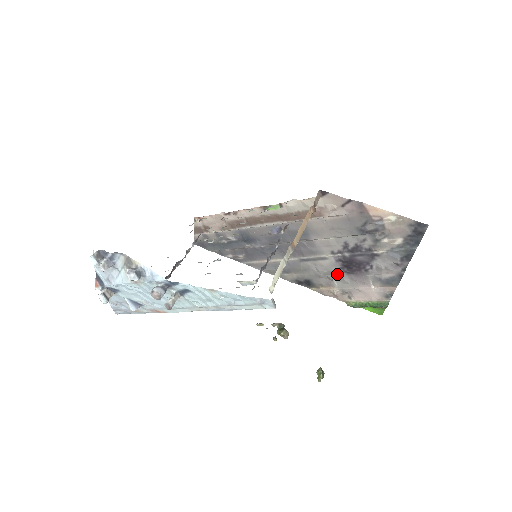
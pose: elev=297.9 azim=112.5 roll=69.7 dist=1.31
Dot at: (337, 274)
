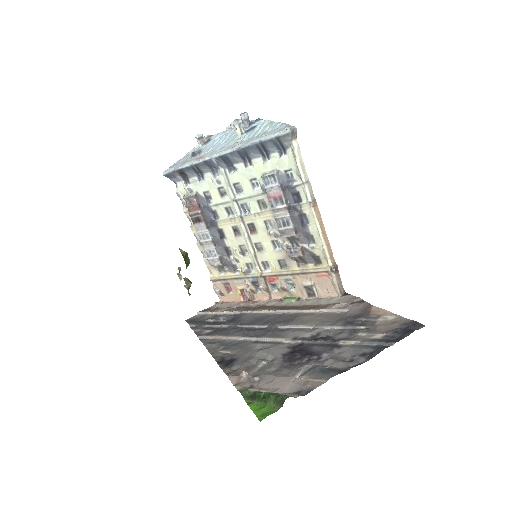
Dot at: (272, 360)
